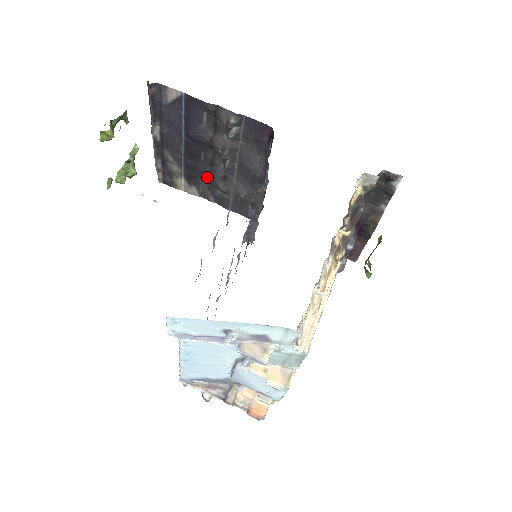
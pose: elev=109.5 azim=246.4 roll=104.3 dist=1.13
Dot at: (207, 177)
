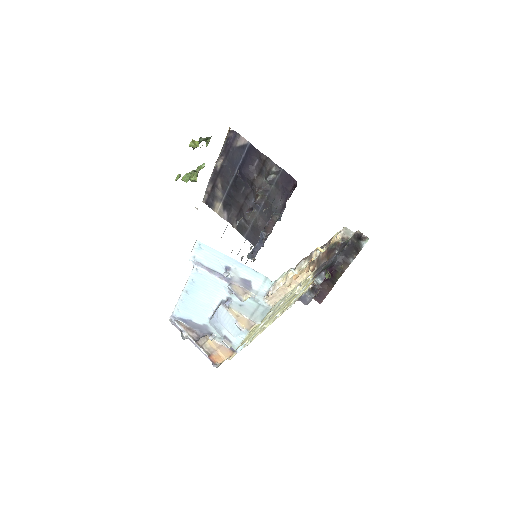
Dot at: (239, 207)
